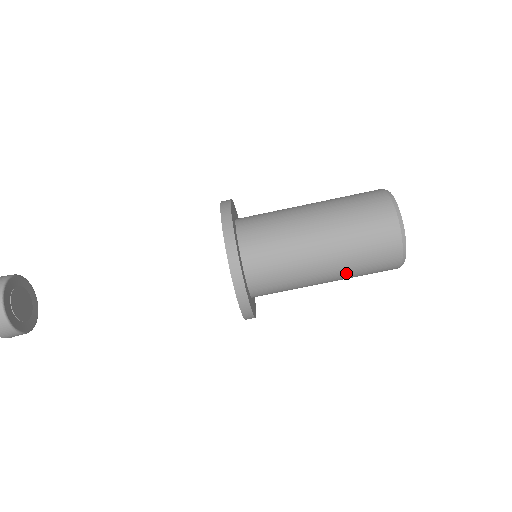
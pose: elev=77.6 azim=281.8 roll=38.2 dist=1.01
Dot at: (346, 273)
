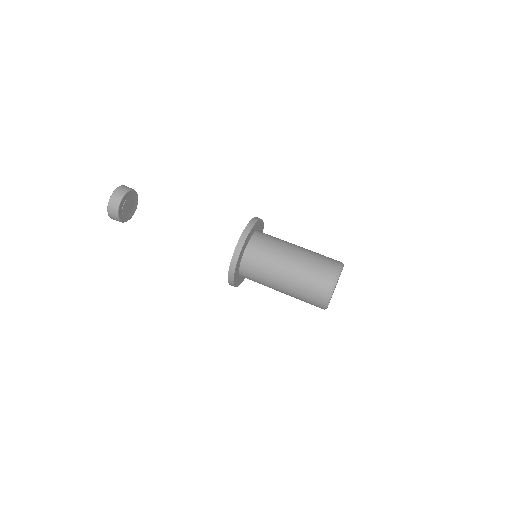
Dot at: (293, 292)
